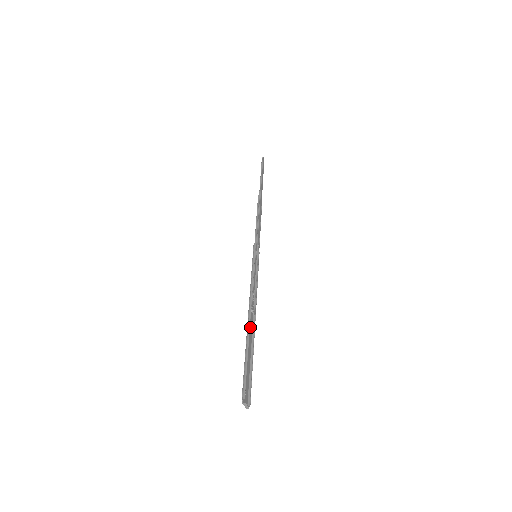
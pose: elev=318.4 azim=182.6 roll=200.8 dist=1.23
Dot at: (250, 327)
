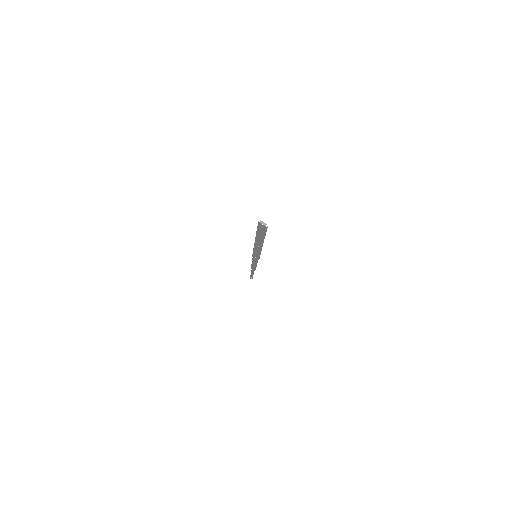
Dot at: (259, 241)
